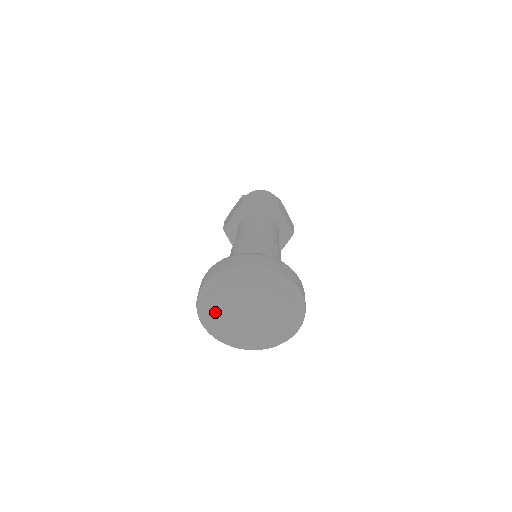
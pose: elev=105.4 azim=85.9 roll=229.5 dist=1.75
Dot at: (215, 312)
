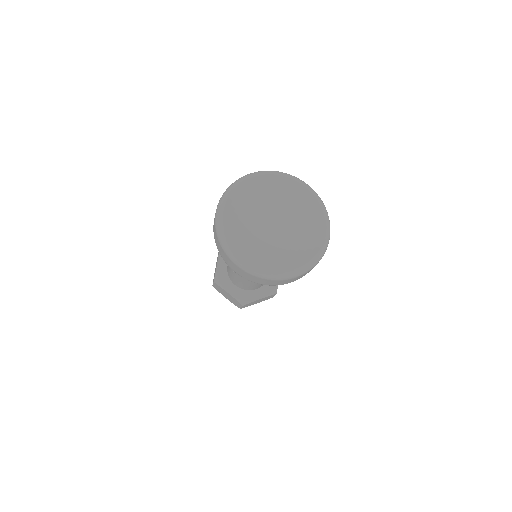
Dot at: (240, 237)
